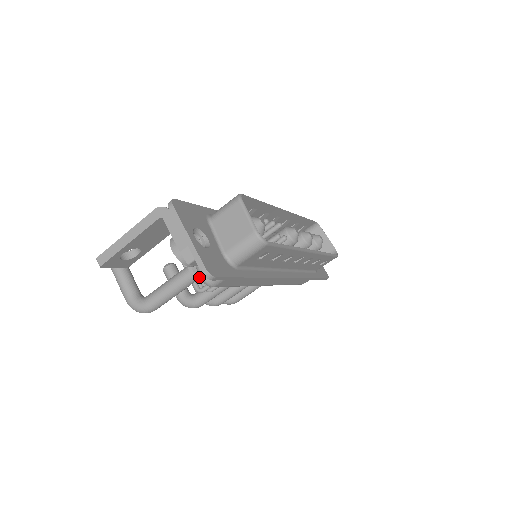
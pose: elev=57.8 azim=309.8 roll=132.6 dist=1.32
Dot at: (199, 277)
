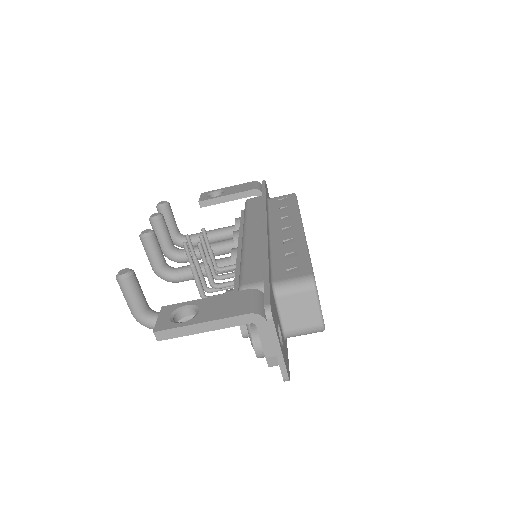
Dot at: (245, 337)
